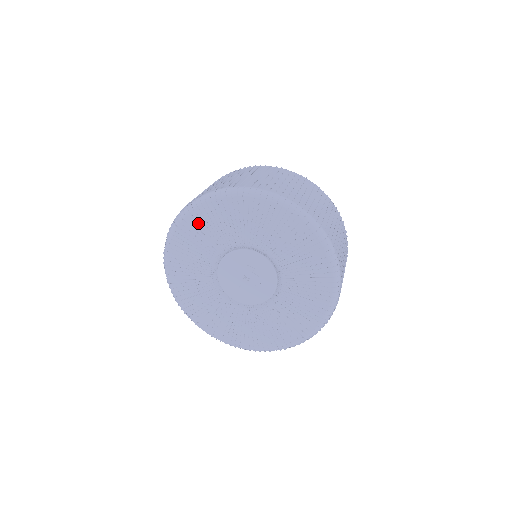
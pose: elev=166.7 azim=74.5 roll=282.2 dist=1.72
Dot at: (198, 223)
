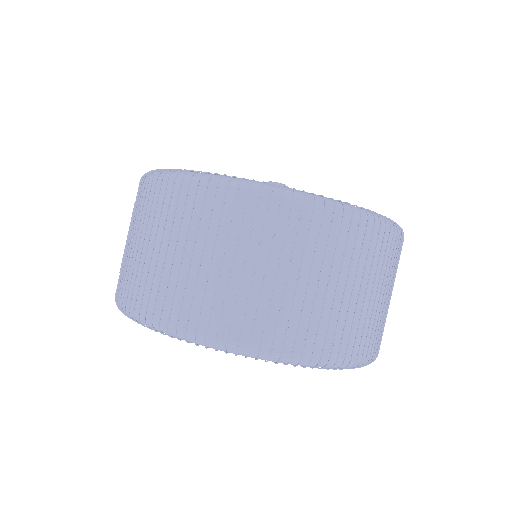
Dot at: occluded
